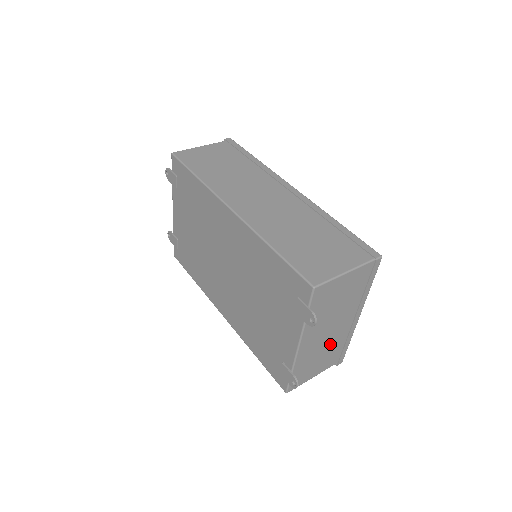
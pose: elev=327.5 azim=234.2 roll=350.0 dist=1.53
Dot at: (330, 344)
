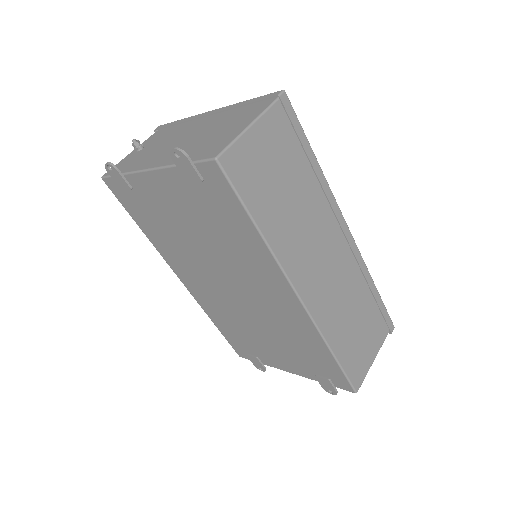
Dot at: occluded
